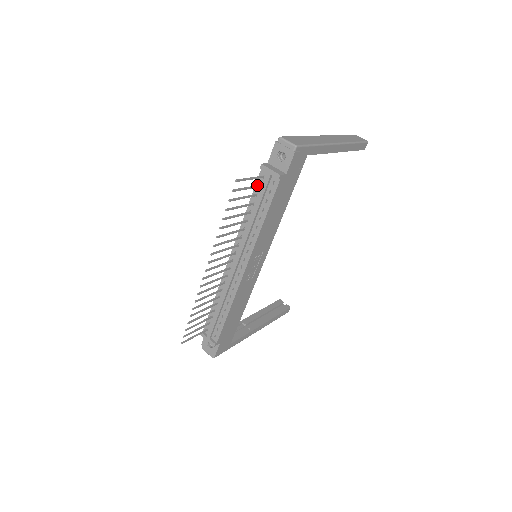
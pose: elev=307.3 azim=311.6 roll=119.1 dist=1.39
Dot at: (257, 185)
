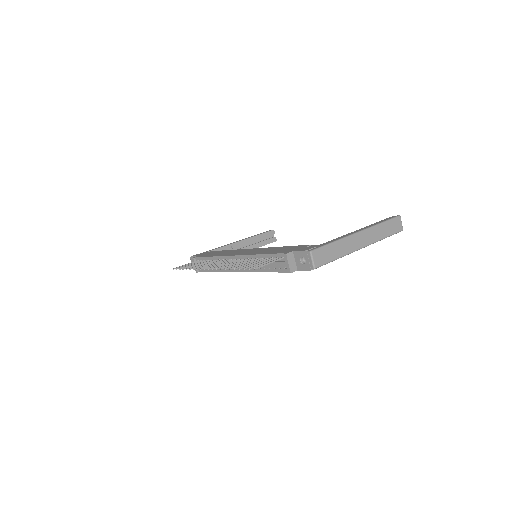
Dot at: (275, 258)
